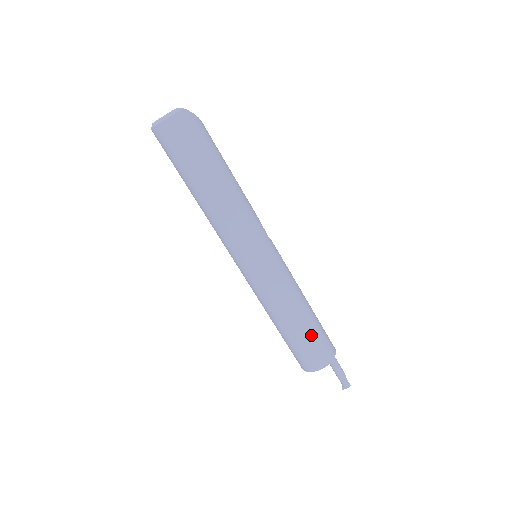
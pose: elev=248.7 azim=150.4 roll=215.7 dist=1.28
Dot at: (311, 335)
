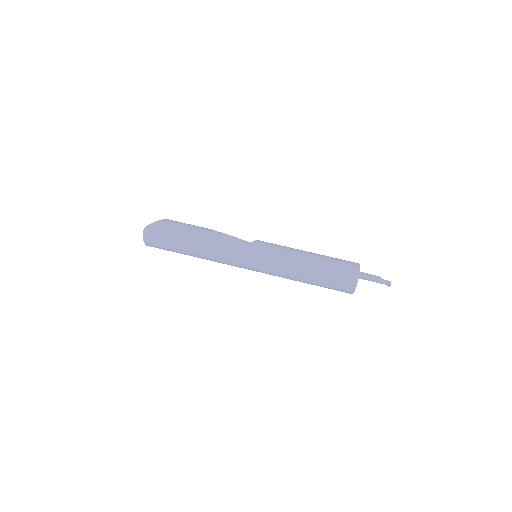
Dot at: (327, 274)
